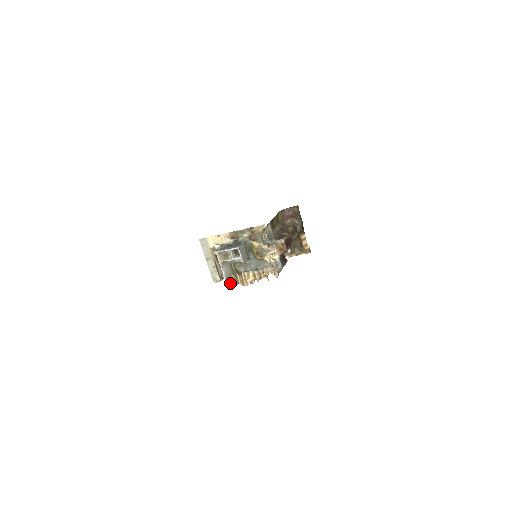
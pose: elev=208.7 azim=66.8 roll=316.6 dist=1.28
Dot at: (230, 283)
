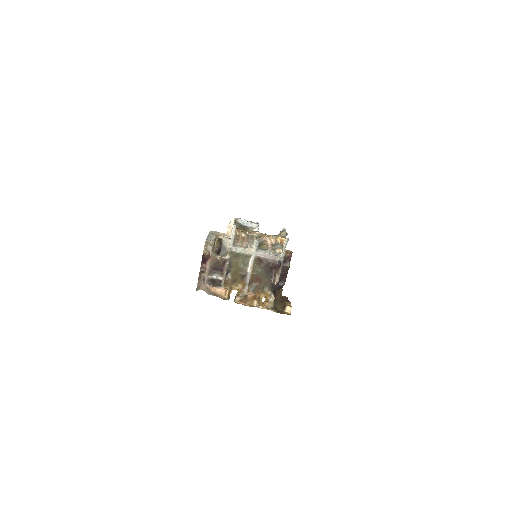
Dot at: (236, 229)
